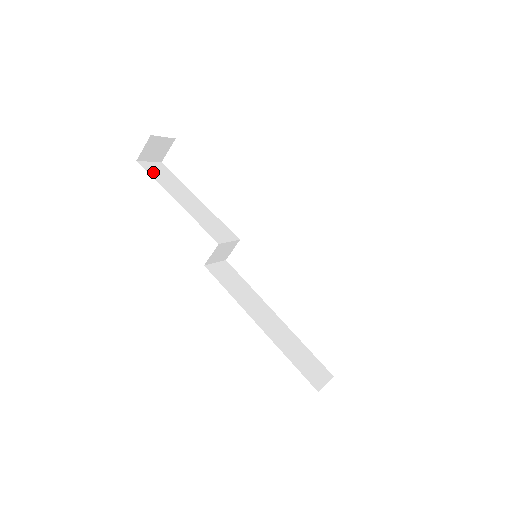
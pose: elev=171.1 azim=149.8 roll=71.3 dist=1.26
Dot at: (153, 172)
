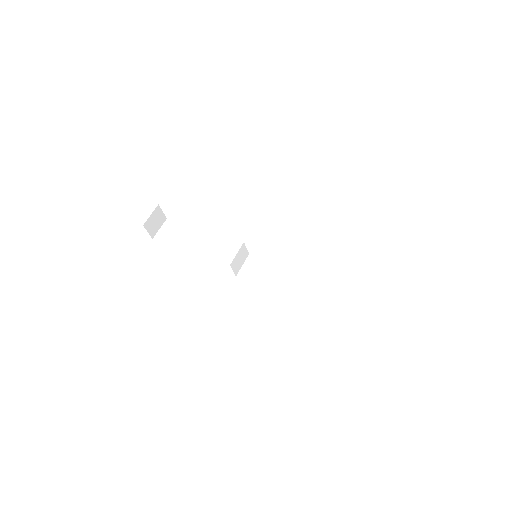
Dot at: (166, 238)
